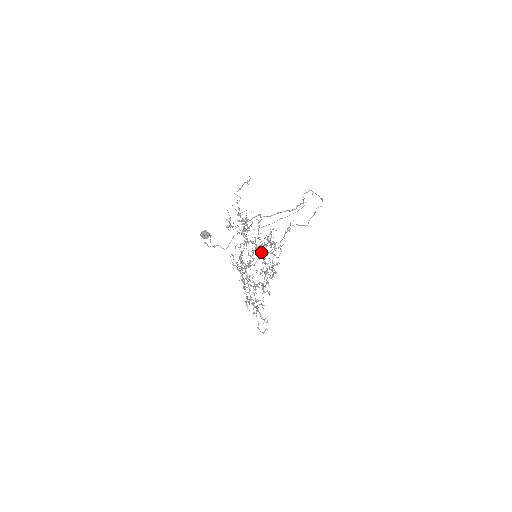
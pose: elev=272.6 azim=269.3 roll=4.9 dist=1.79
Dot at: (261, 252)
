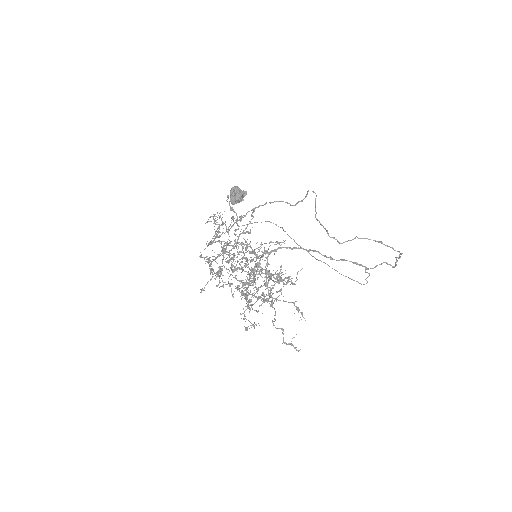
Dot at: occluded
